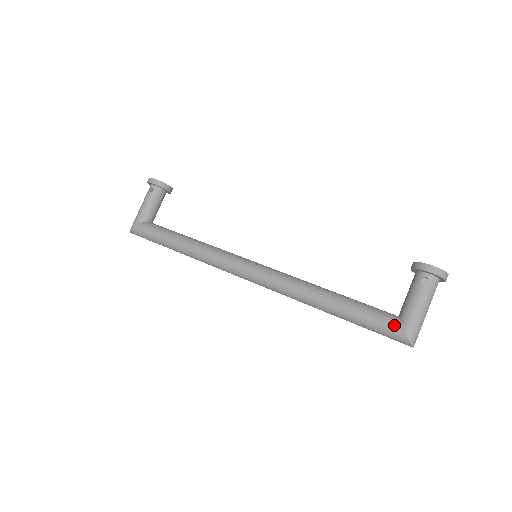
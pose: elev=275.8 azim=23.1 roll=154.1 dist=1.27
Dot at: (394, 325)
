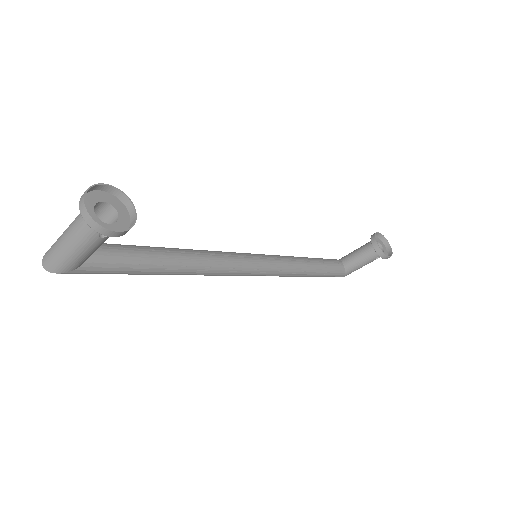
Dot at: (341, 276)
